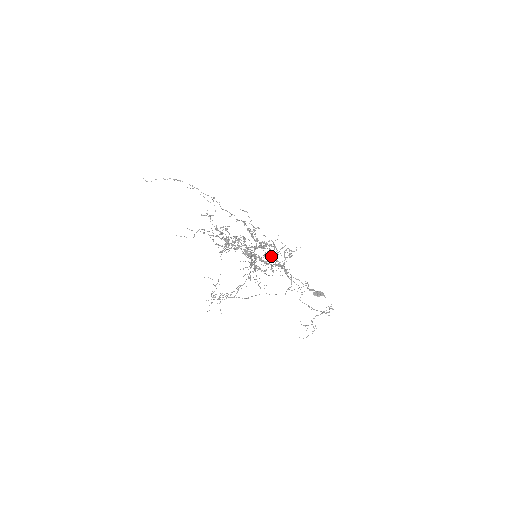
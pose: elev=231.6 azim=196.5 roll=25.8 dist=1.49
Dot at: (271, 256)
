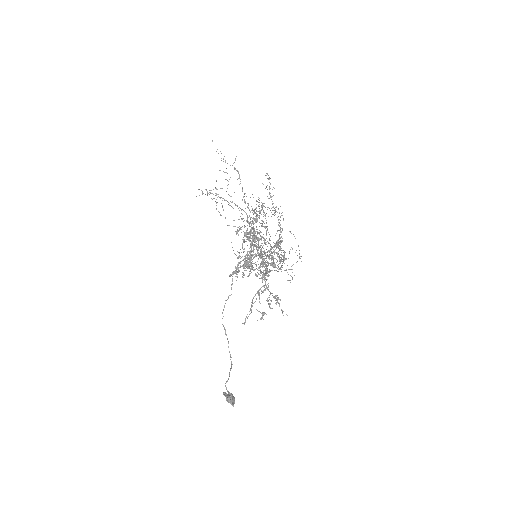
Dot at: occluded
